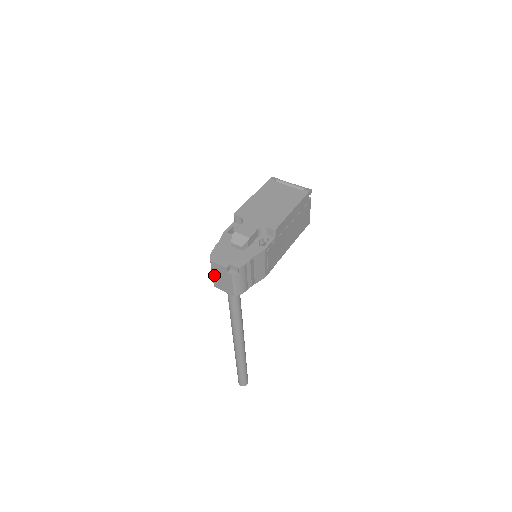
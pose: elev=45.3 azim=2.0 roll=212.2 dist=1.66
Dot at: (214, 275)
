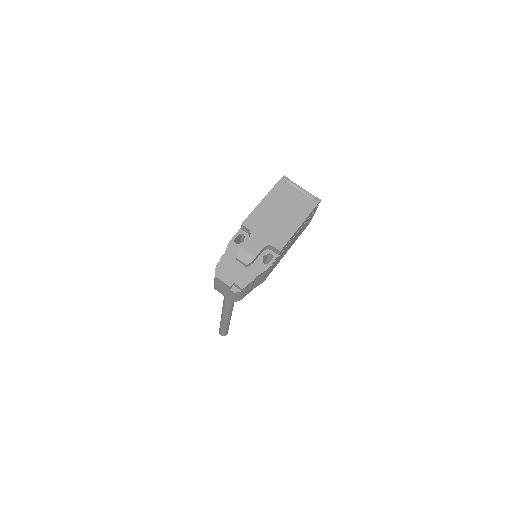
Dot at: (216, 284)
